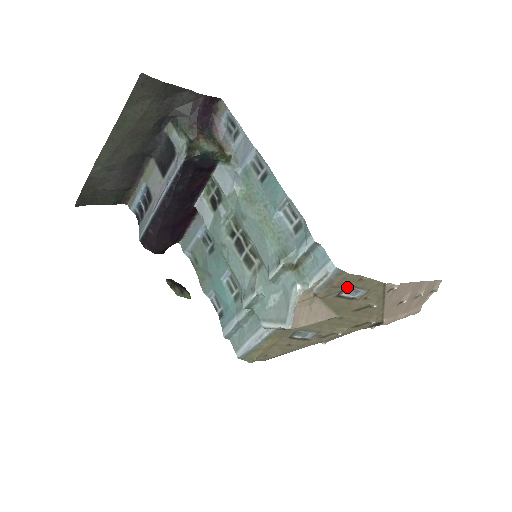
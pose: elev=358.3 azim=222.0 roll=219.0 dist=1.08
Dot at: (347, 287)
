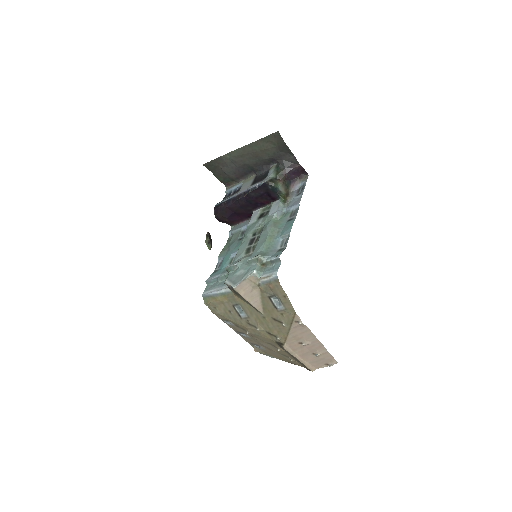
Dot at: (276, 295)
